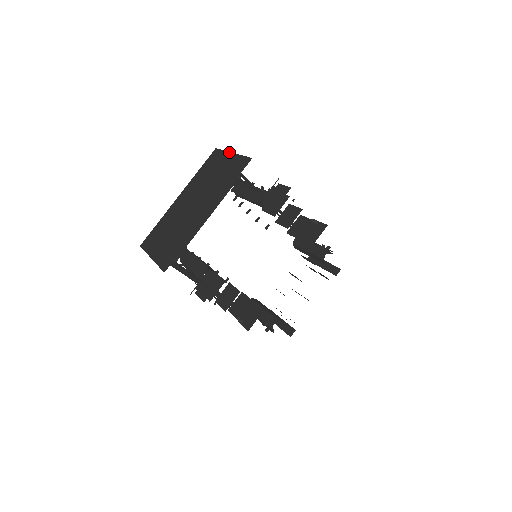
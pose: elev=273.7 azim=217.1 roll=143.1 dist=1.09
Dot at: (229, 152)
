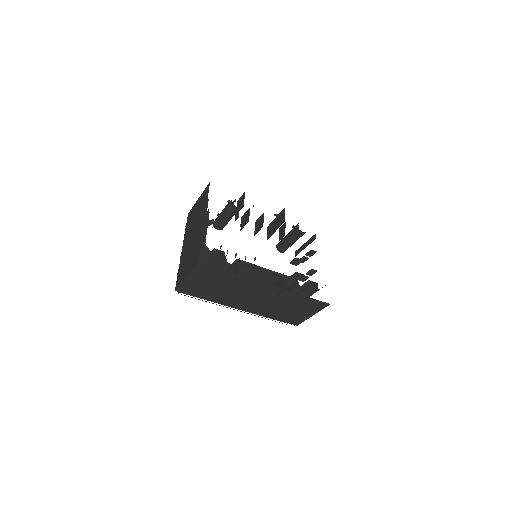
Dot at: (196, 201)
